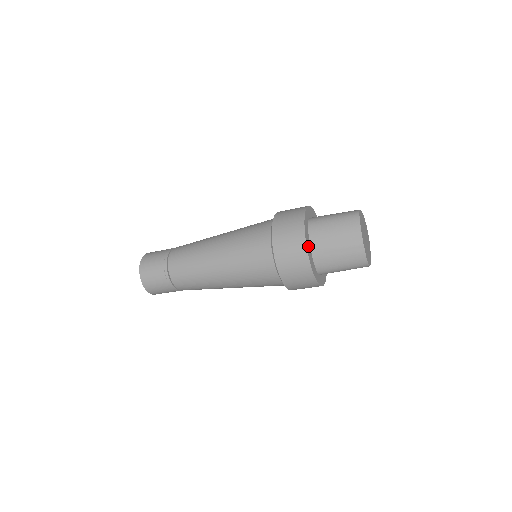
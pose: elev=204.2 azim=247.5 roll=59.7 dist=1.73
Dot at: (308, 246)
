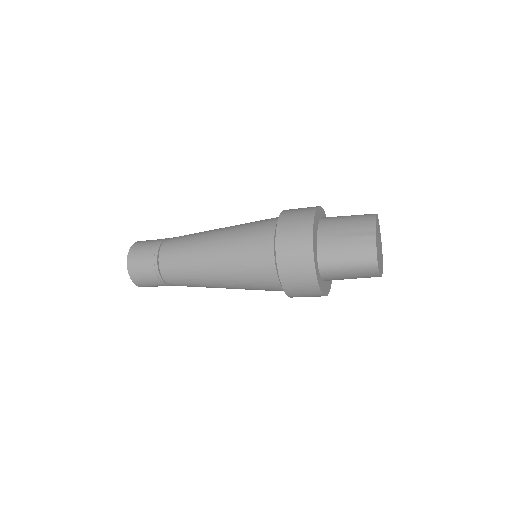
Dot at: (315, 227)
